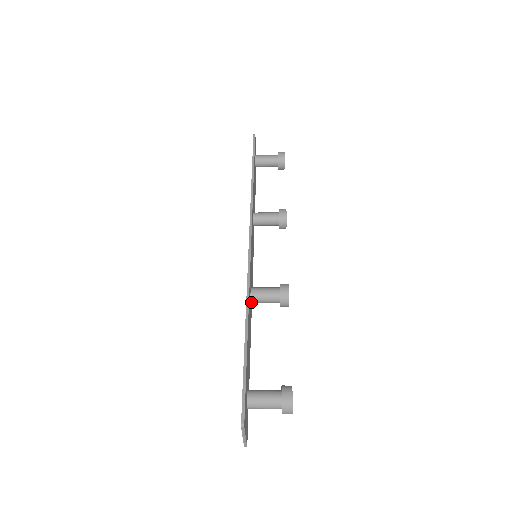
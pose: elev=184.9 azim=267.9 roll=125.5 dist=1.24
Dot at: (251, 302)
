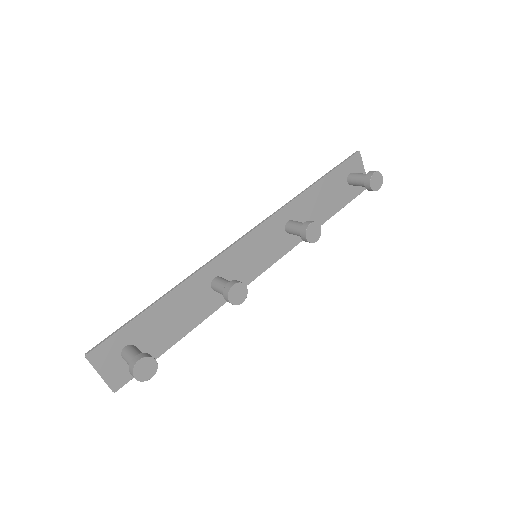
Dot at: (213, 289)
